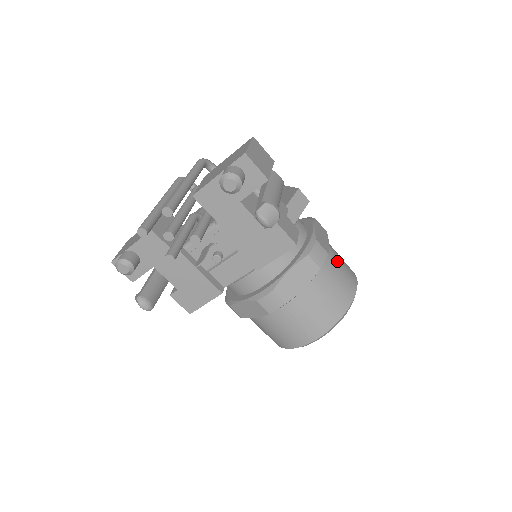
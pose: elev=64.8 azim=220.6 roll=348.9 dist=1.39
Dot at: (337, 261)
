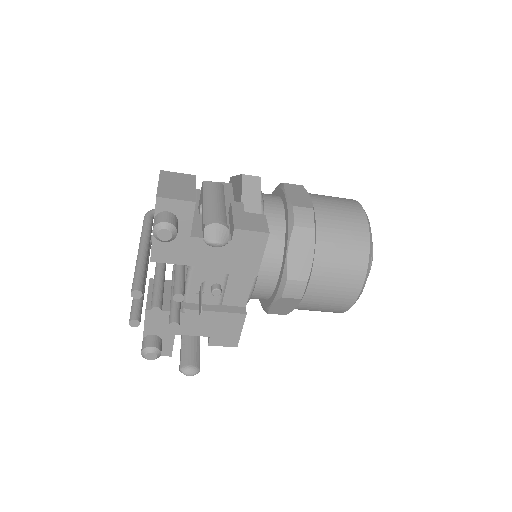
Dot at: (329, 206)
